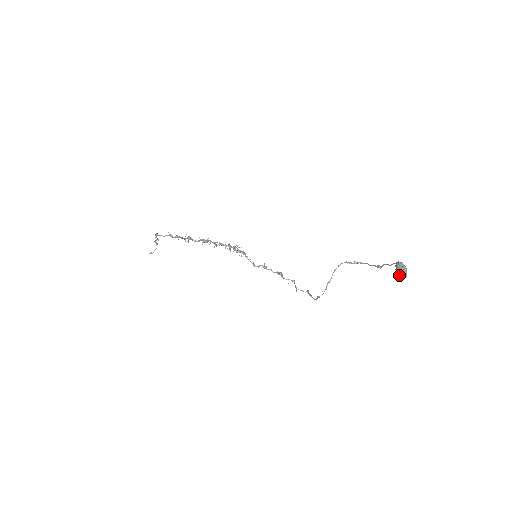
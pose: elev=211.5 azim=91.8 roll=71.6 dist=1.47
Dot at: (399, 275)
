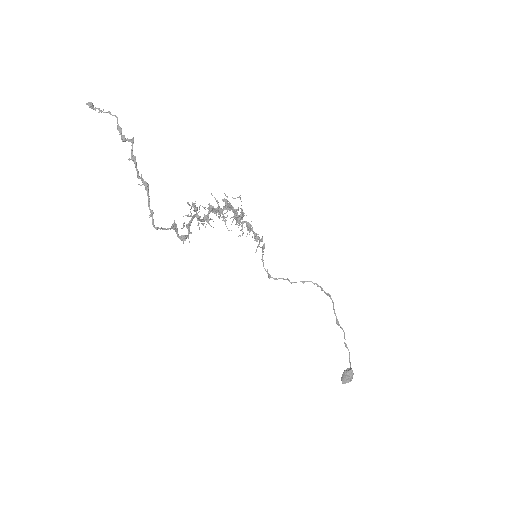
Dot at: (342, 382)
